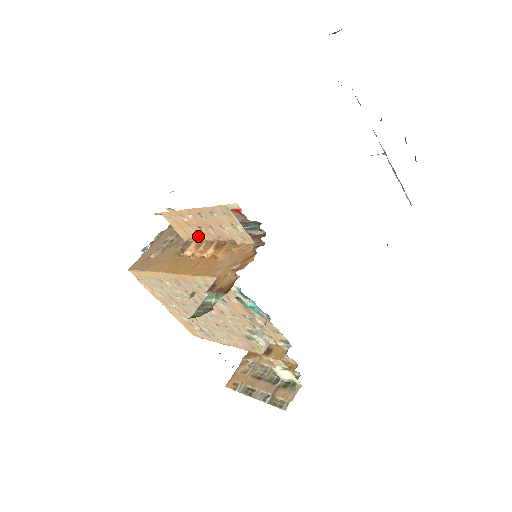
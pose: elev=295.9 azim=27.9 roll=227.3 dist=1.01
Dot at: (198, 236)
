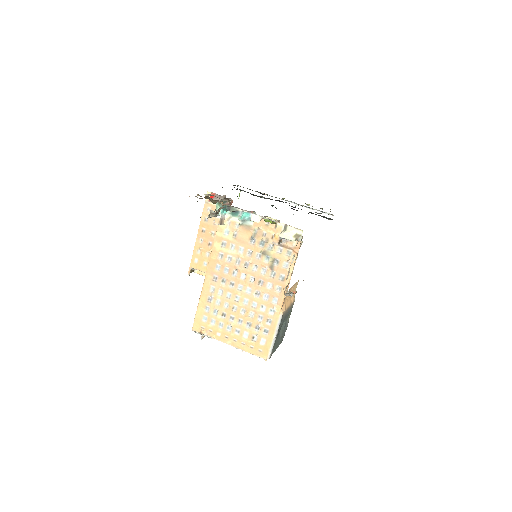
Dot at: occluded
